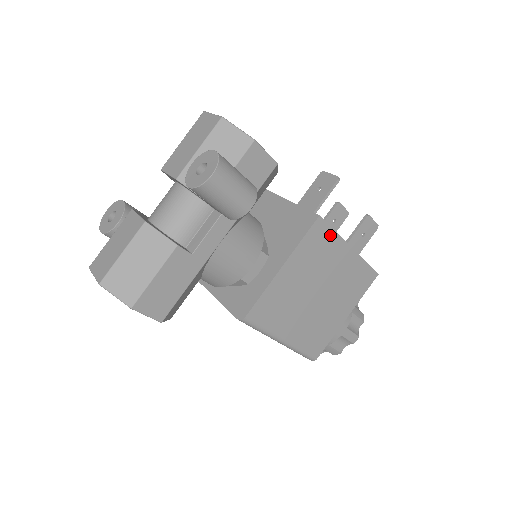
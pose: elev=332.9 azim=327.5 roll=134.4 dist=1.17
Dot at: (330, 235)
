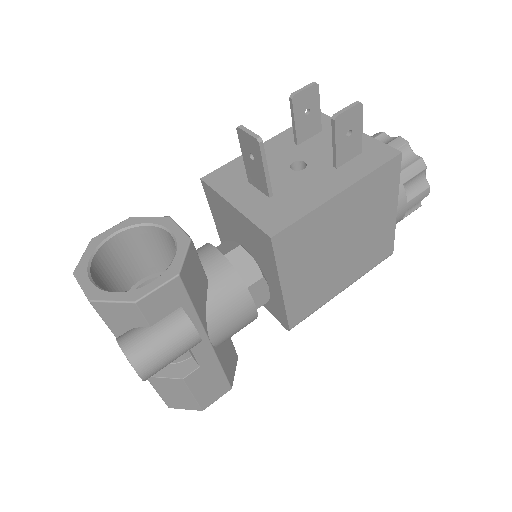
Dot at: (302, 224)
